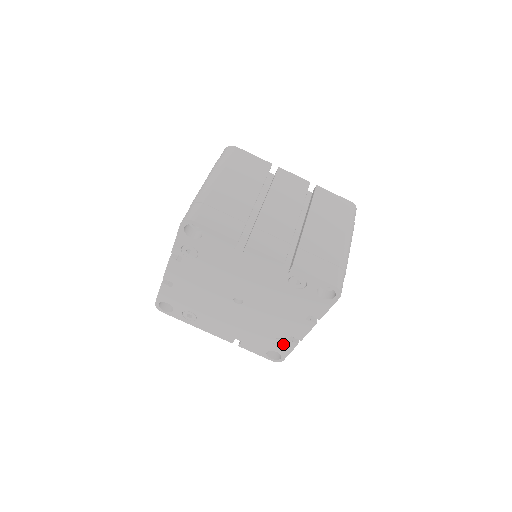
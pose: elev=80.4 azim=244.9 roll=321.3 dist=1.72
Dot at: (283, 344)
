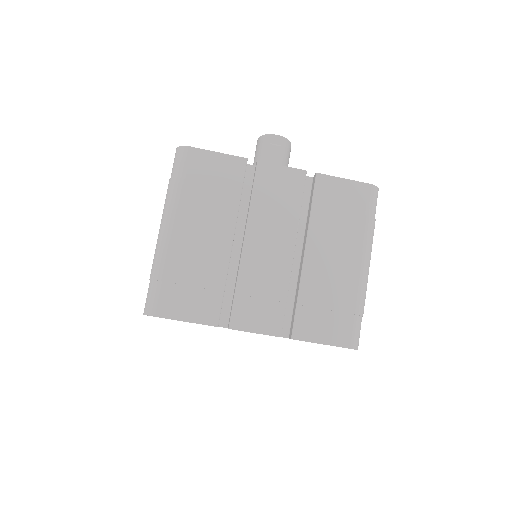
Dot at: occluded
